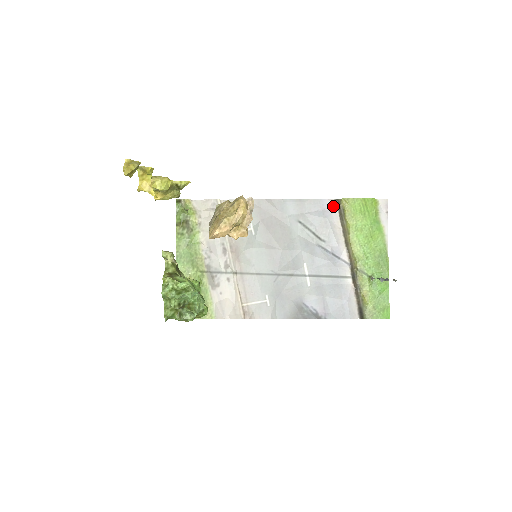
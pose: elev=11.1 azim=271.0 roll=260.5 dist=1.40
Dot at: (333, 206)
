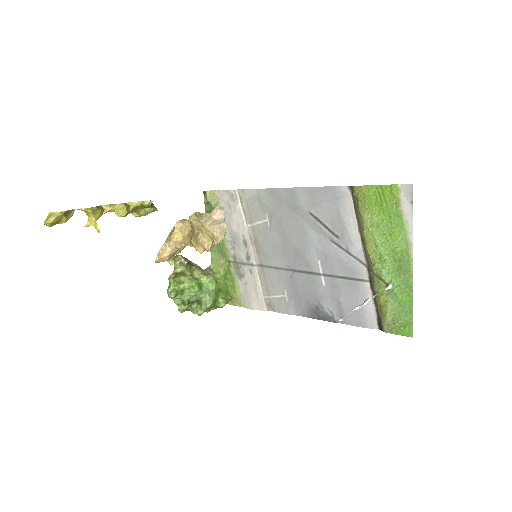
Dot at: (347, 194)
